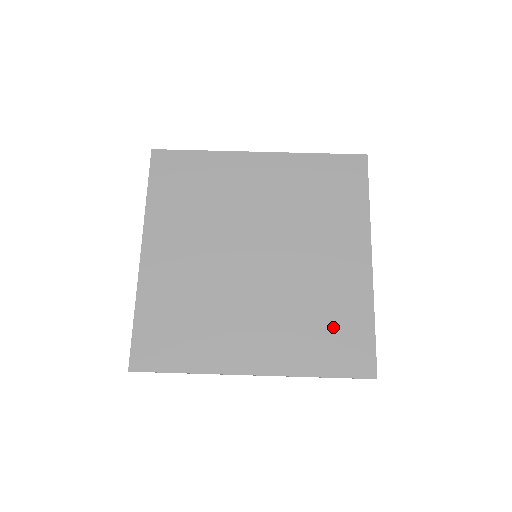
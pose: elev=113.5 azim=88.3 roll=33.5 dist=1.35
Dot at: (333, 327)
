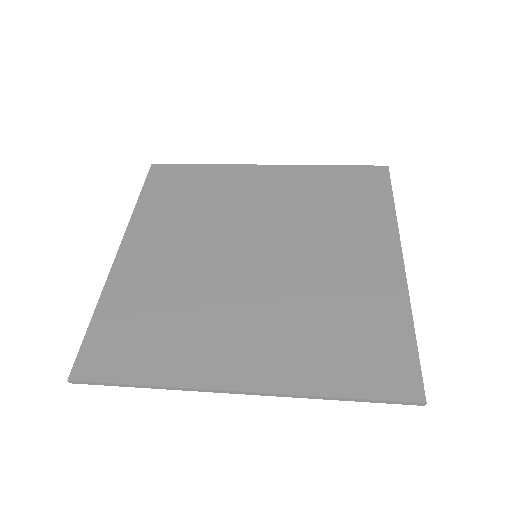
Dot at: (356, 333)
